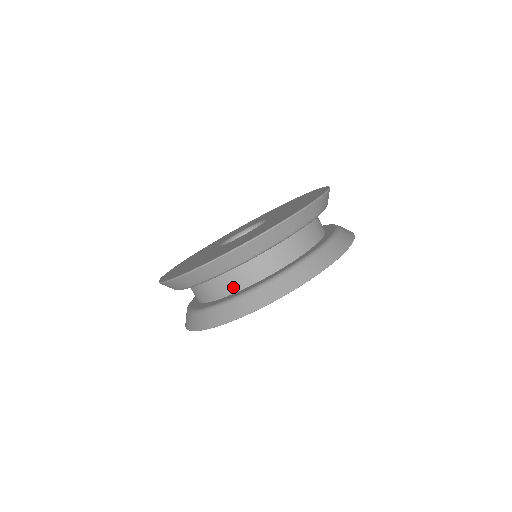
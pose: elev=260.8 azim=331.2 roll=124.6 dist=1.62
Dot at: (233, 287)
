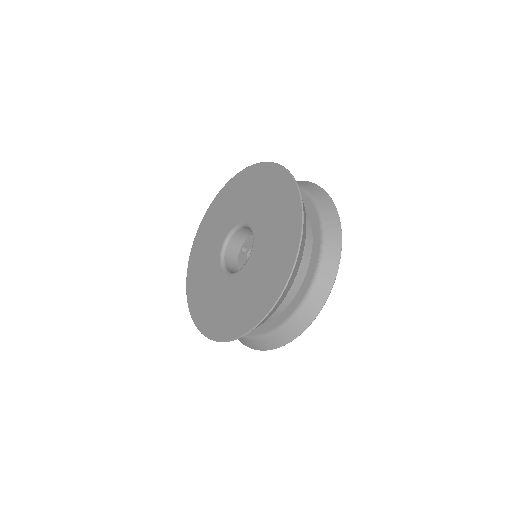
Dot at: occluded
